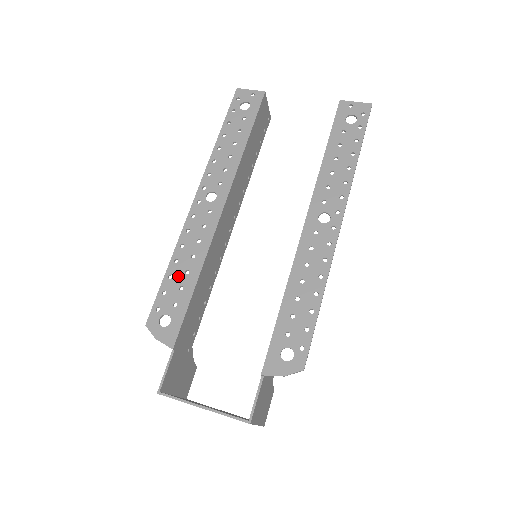
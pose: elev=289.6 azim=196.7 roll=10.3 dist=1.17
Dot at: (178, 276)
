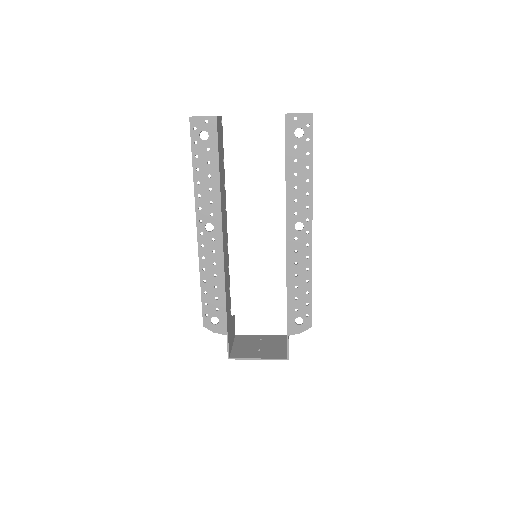
Dot at: (211, 291)
